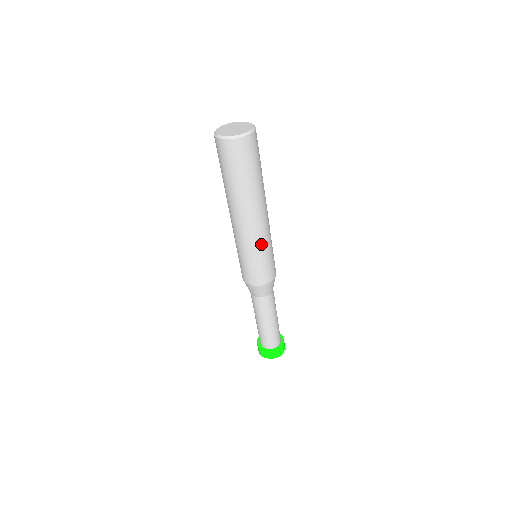
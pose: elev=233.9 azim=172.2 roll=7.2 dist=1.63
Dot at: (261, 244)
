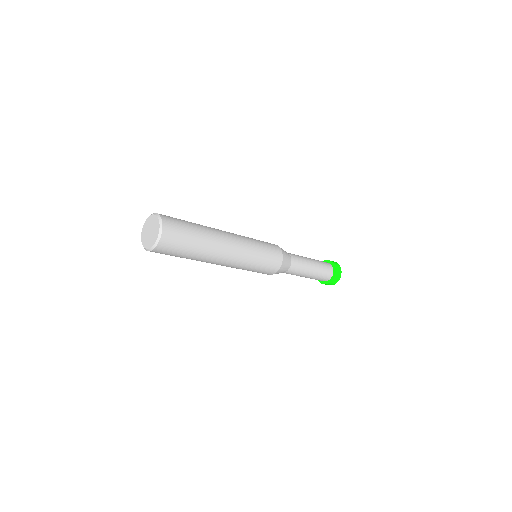
Dot at: (239, 268)
